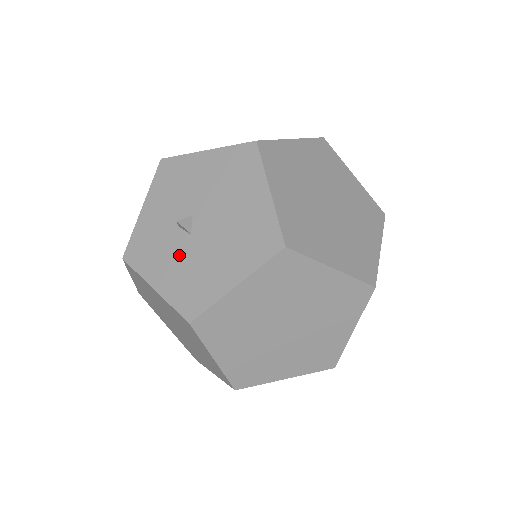
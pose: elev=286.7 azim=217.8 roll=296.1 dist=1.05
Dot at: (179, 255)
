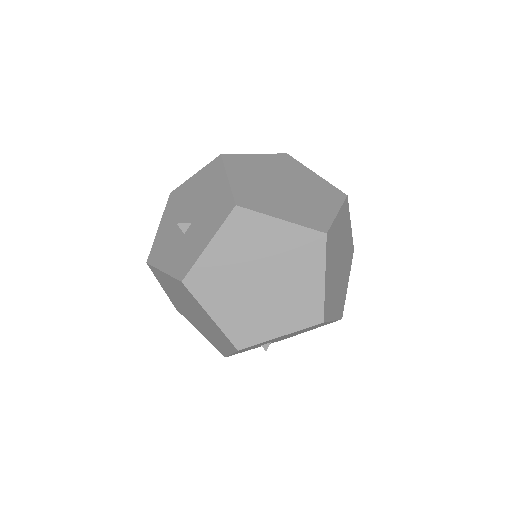
Dot at: (198, 228)
